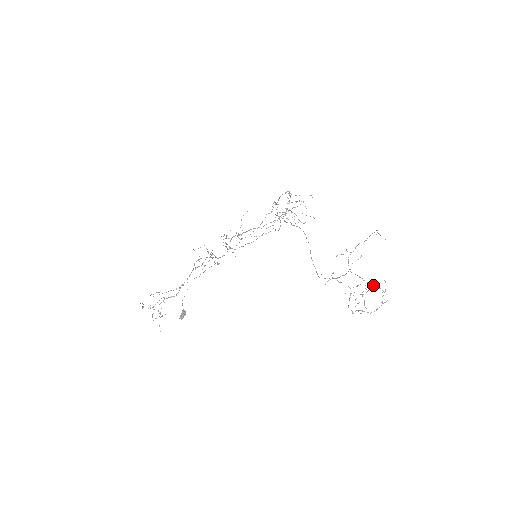
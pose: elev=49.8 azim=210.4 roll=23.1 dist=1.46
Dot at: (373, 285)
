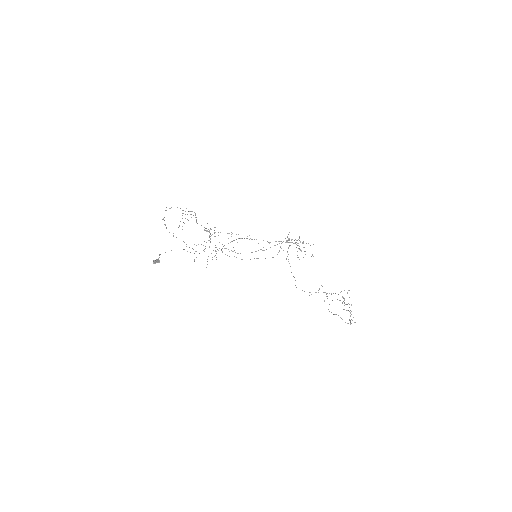
Dot at: occluded
